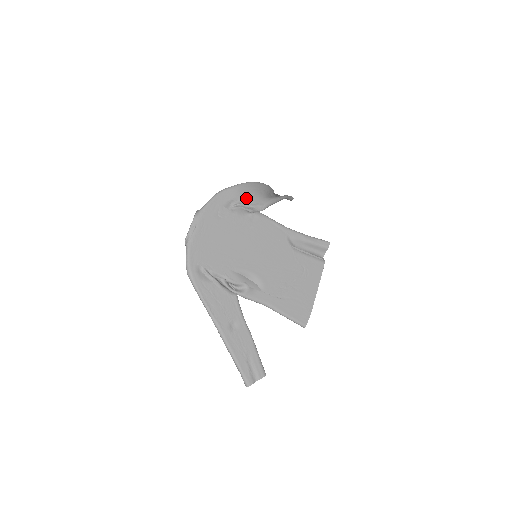
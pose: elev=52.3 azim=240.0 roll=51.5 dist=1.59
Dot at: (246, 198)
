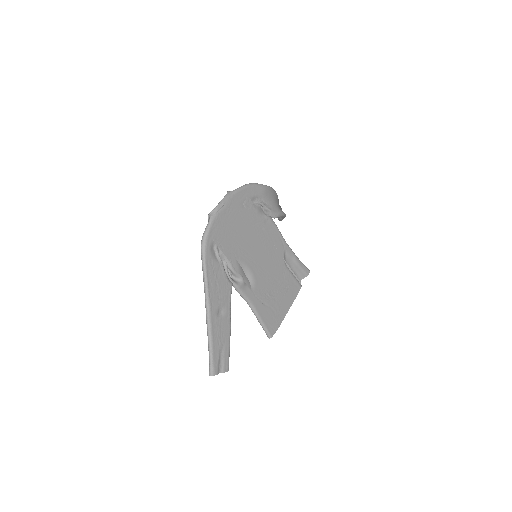
Dot at: (267, 200)
